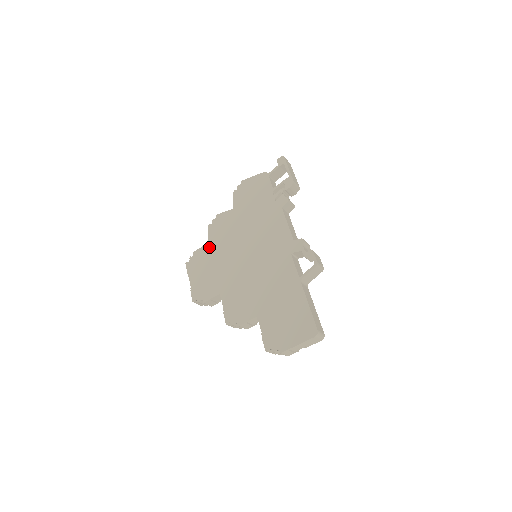
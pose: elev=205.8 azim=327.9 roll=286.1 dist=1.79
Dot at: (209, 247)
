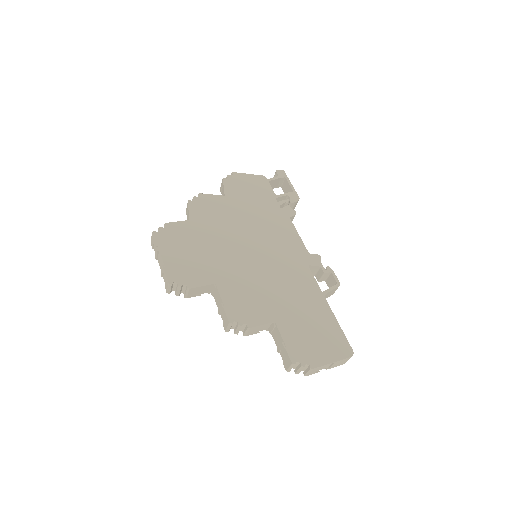
Dot at: (192, 225)
